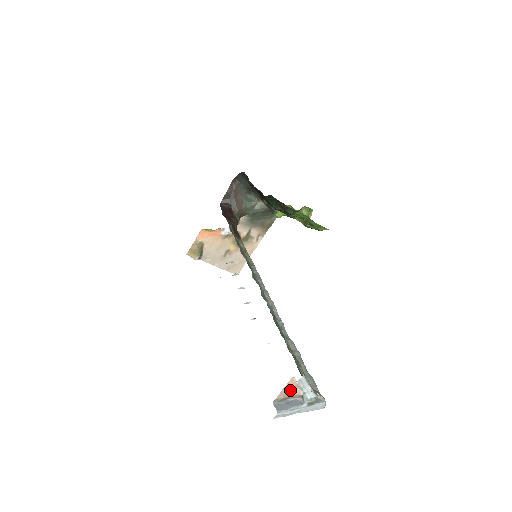
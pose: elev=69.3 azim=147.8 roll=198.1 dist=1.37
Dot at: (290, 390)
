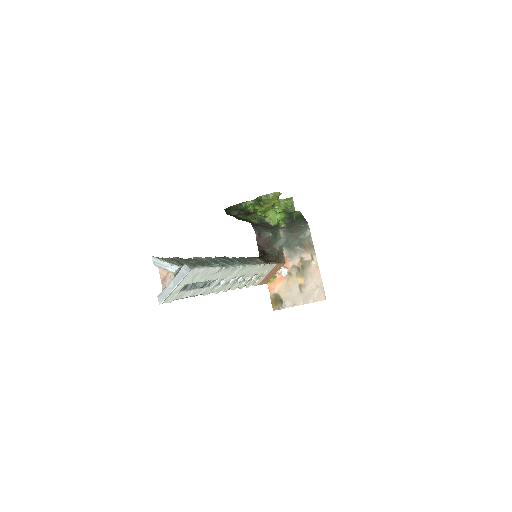
Dot at: (166, 278)
